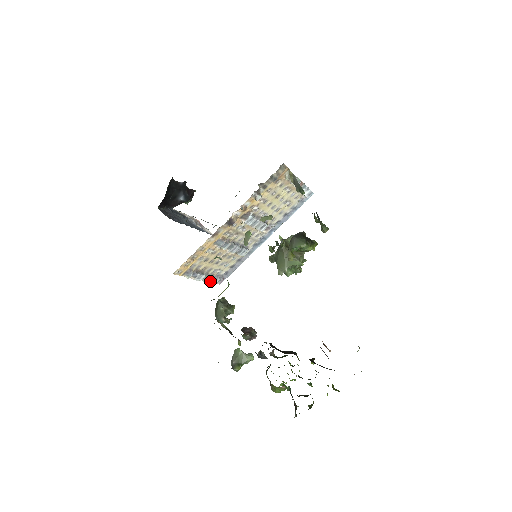
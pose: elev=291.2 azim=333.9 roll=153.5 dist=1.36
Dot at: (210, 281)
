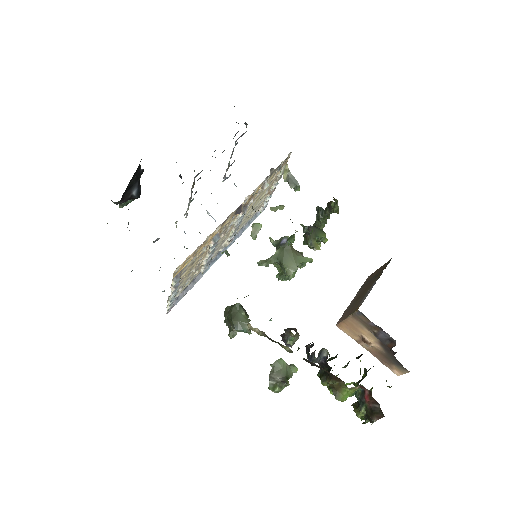
Dot at: (170, 303)
